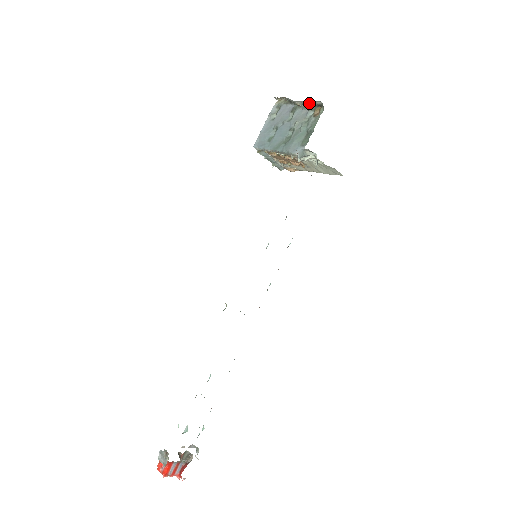
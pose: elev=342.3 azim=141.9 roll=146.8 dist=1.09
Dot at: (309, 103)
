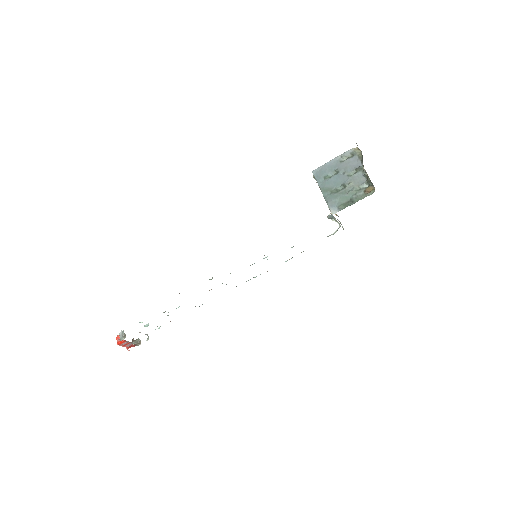
Dot at: occluded
